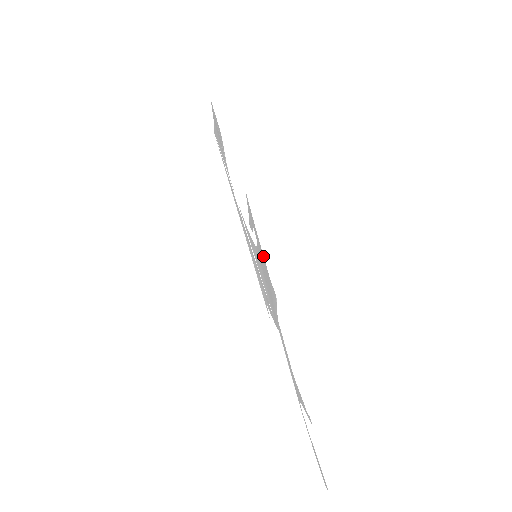
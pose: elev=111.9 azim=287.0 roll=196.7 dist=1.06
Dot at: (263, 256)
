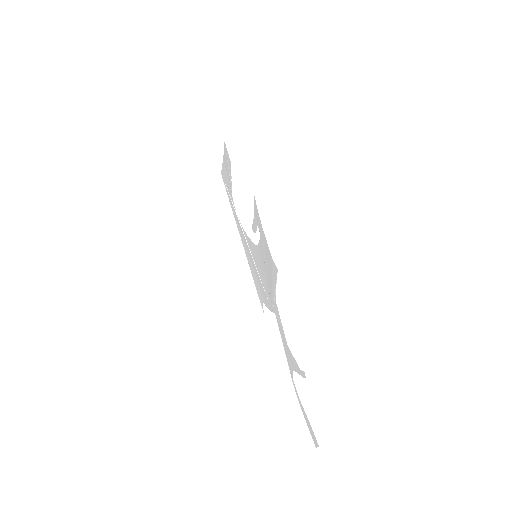
Dot at: (266, 242)
